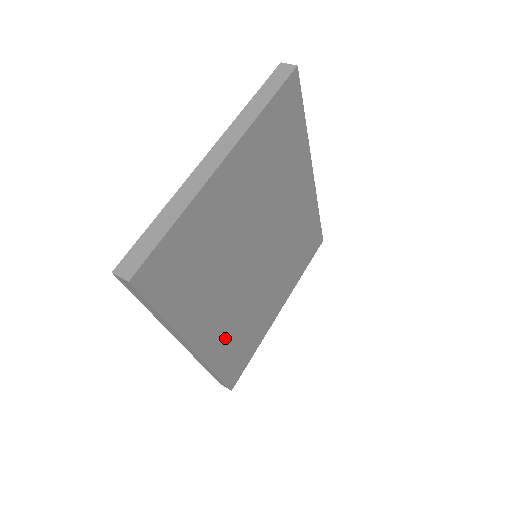
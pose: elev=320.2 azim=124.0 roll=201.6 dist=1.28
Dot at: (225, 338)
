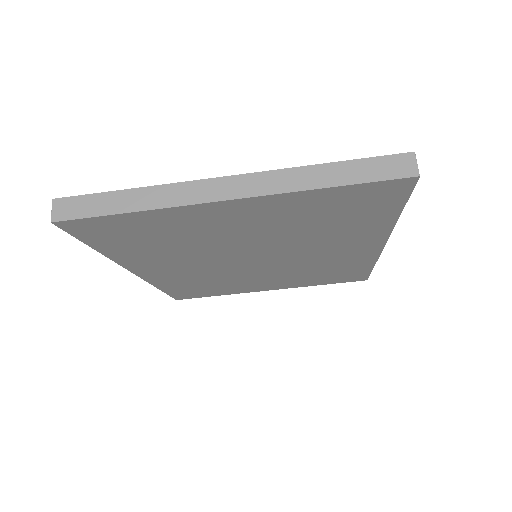
Dot at: (180, 279)
